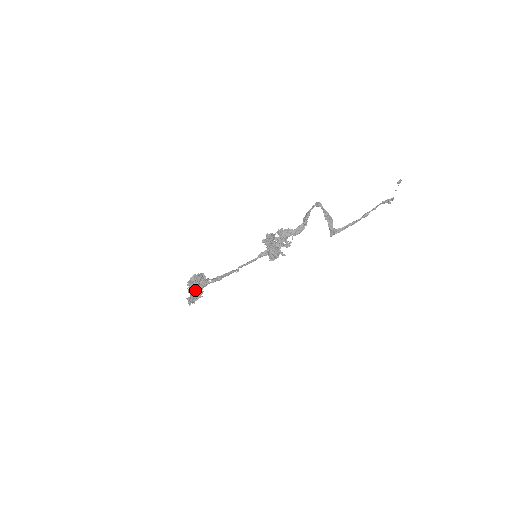
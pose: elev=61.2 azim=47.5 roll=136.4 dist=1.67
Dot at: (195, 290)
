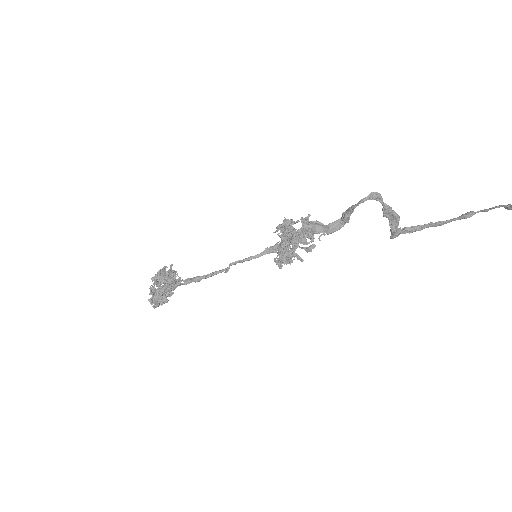
Dot at: (157, 295)
